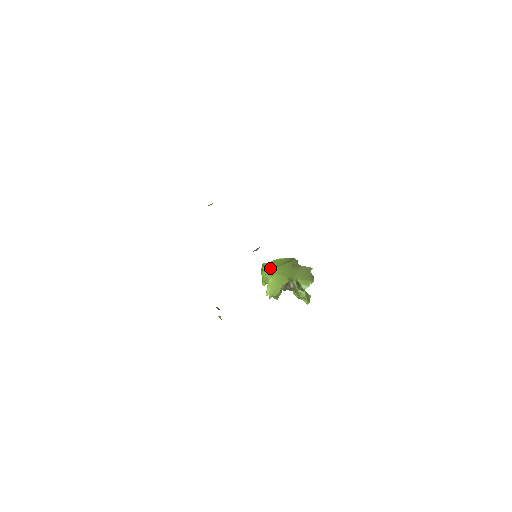
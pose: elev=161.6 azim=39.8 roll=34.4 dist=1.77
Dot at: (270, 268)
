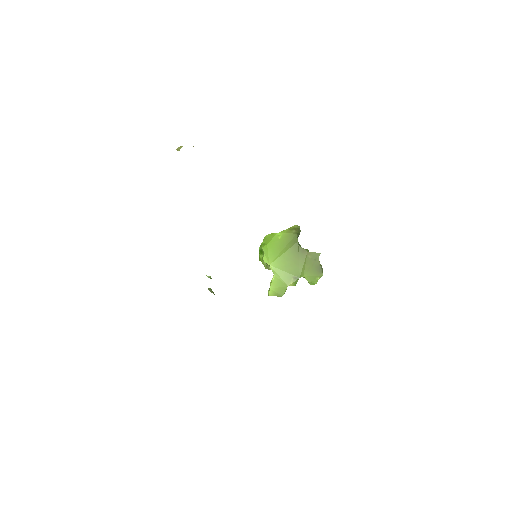
Dot at: (271, 258)
